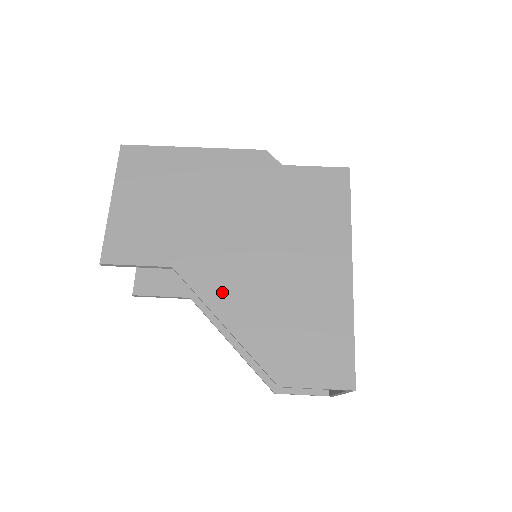
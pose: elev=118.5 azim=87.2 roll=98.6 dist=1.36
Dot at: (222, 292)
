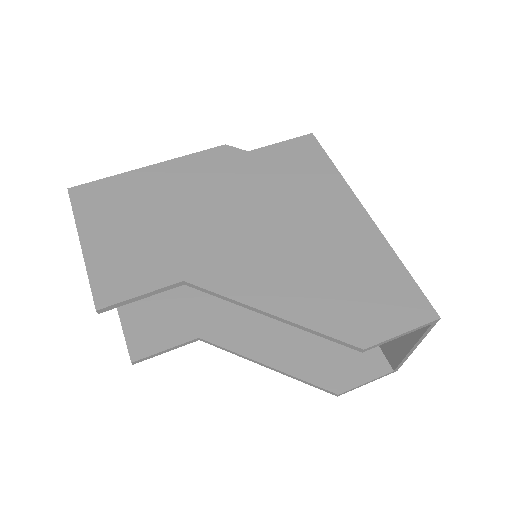
Dot at: (251, 283)
